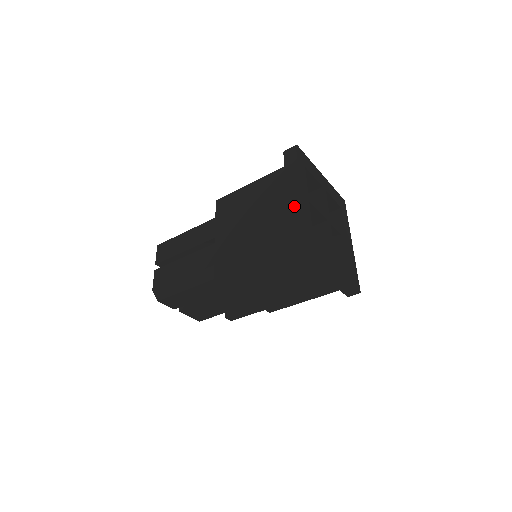
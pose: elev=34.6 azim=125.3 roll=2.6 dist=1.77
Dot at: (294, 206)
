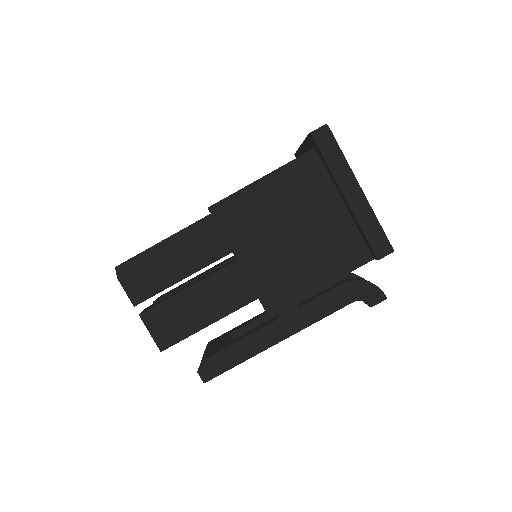
Dot at: occluded
